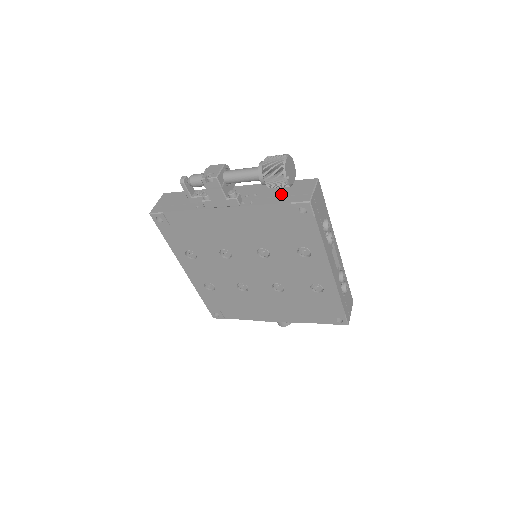
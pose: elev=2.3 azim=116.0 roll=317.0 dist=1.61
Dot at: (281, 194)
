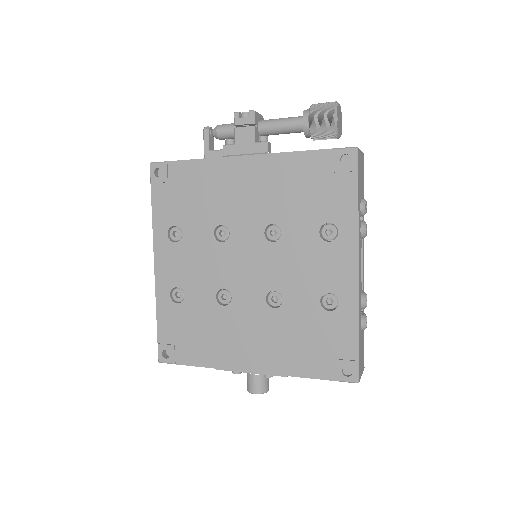
Dot at: occluded
